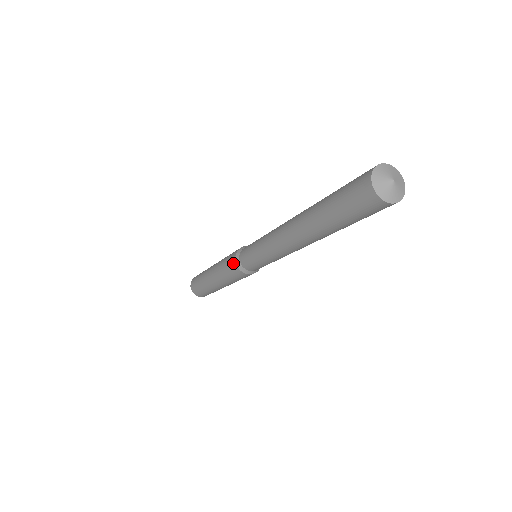
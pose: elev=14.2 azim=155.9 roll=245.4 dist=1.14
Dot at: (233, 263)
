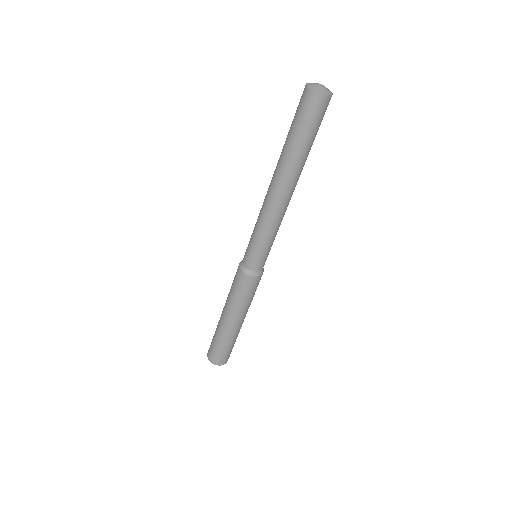
Dot at: (237, 269)
